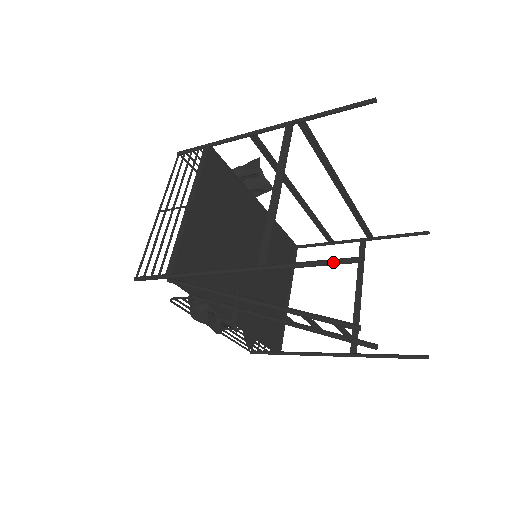
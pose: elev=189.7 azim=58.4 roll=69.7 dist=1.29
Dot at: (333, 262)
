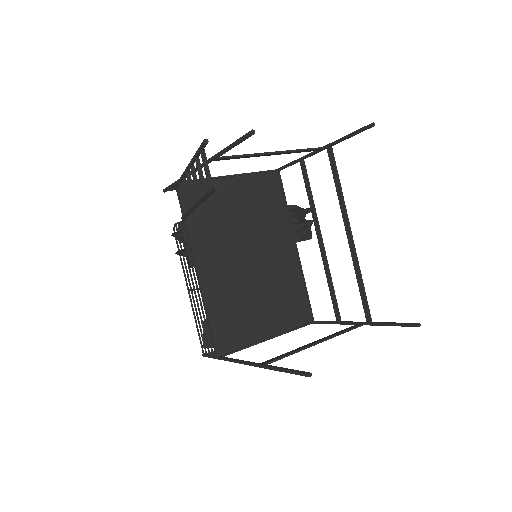
Dot at: (240, 138)
